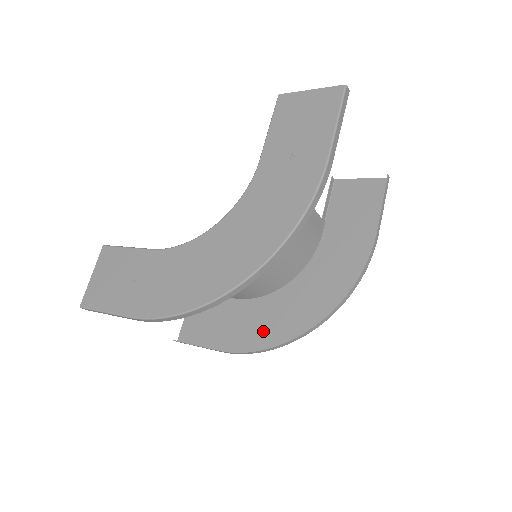
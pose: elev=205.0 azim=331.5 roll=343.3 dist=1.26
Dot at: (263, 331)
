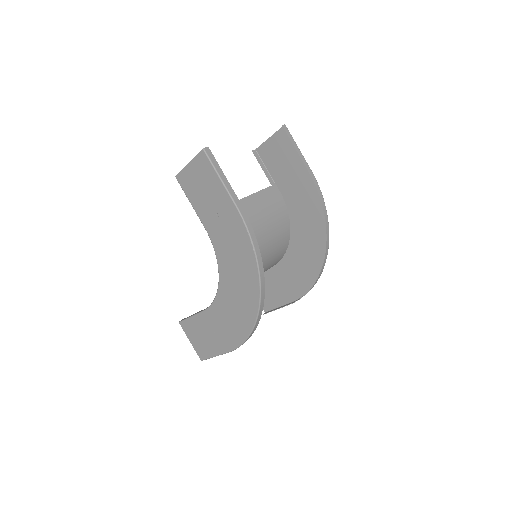
Dot at: (302, 276)
